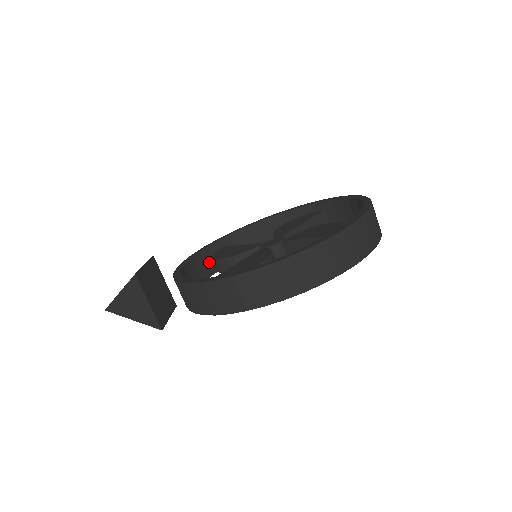
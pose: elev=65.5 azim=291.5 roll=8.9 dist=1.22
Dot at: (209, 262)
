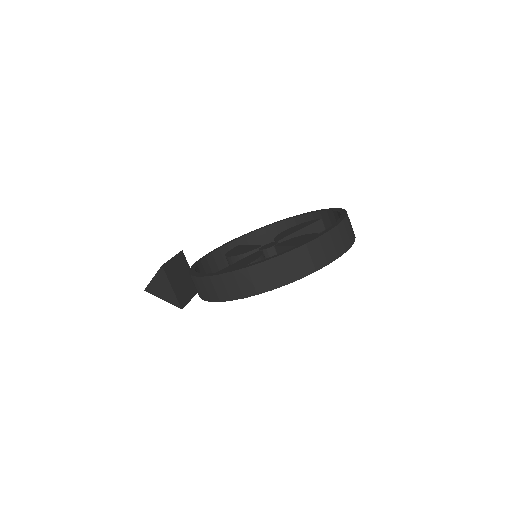
Dot at: occluded
